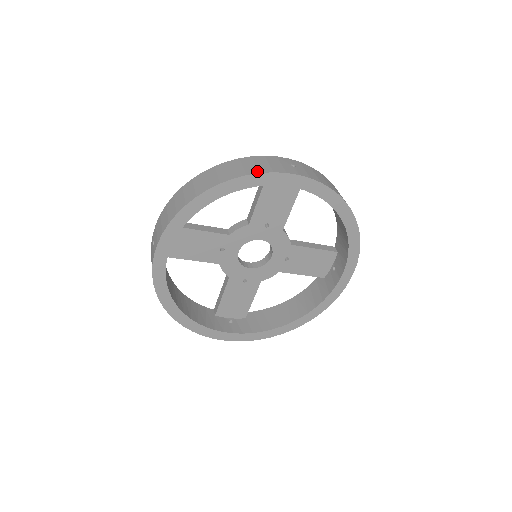
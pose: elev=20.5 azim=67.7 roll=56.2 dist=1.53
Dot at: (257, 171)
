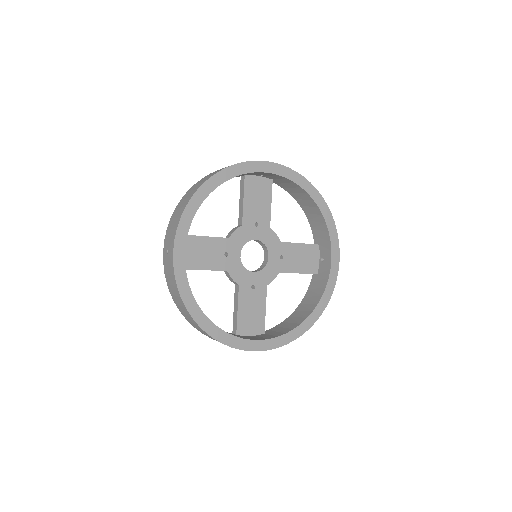
Dot at: (239, 163)
